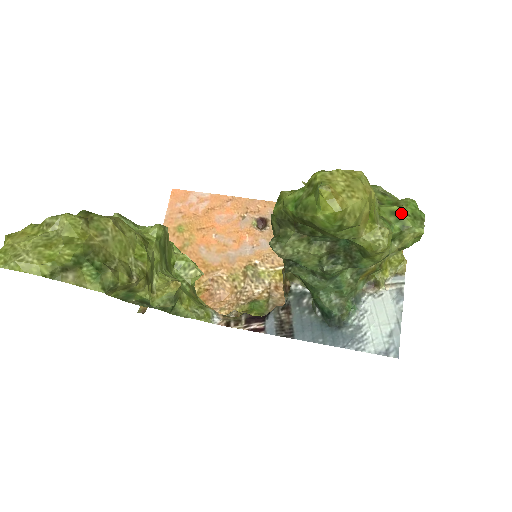
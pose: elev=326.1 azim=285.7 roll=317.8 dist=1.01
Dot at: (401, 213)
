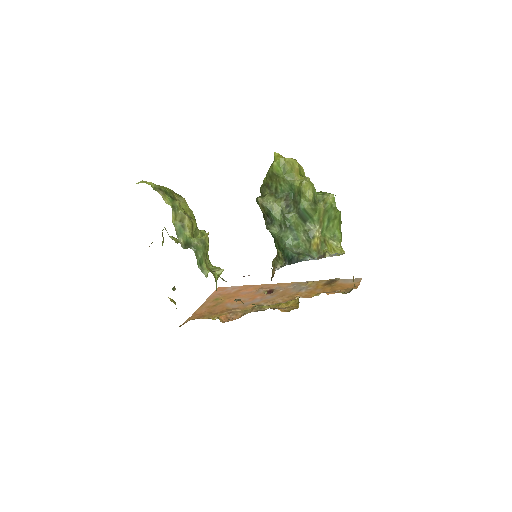
Dot at: (323, 192)
